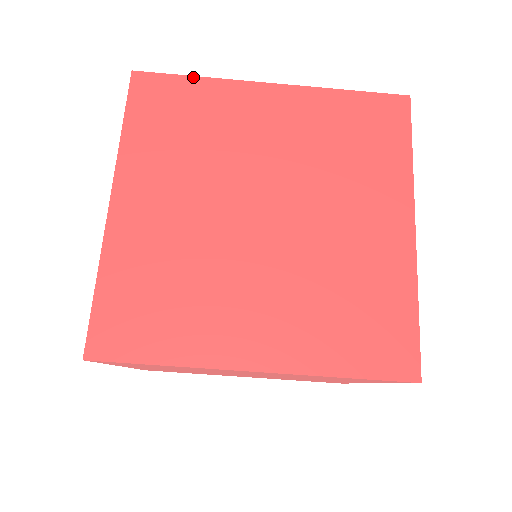
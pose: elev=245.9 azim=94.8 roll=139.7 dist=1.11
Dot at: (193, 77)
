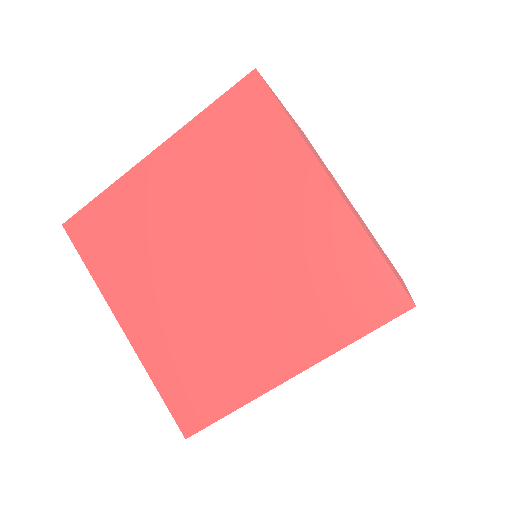
Dot at: (100, 195)
